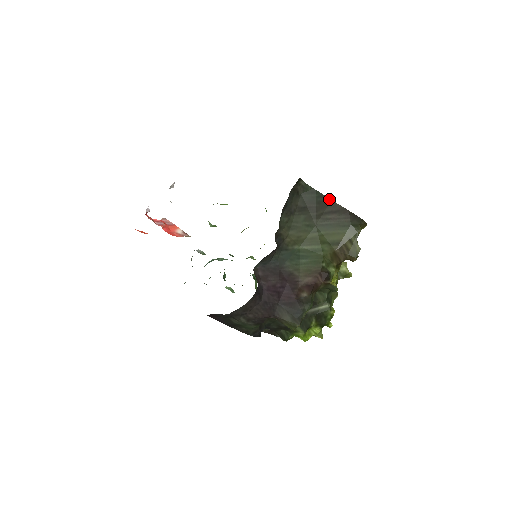
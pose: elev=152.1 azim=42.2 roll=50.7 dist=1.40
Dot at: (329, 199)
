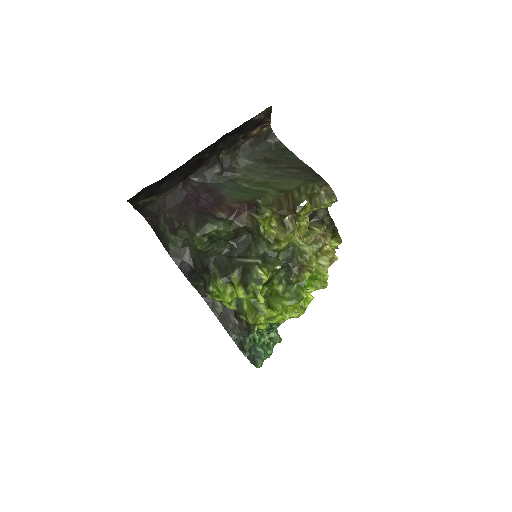
Dot at: (298, 158)
